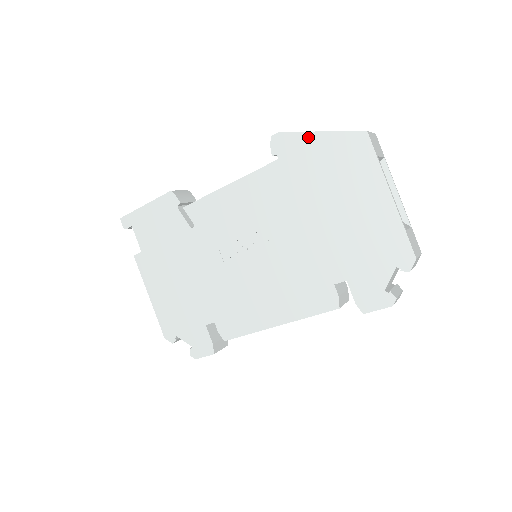
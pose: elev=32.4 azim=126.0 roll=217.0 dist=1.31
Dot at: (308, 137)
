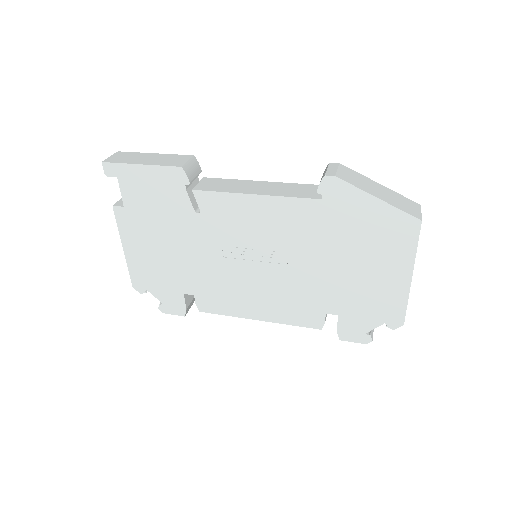
Dot at: (363, 196)
